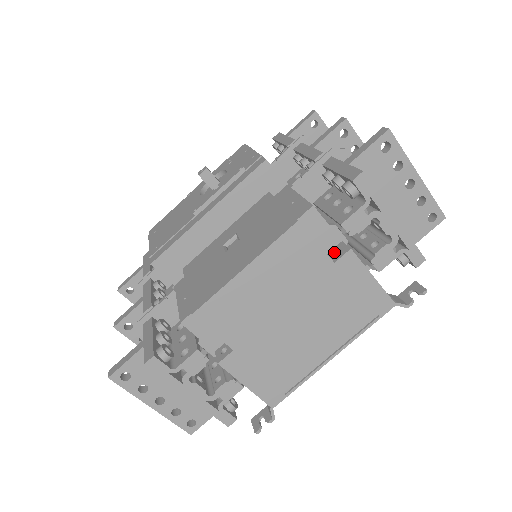
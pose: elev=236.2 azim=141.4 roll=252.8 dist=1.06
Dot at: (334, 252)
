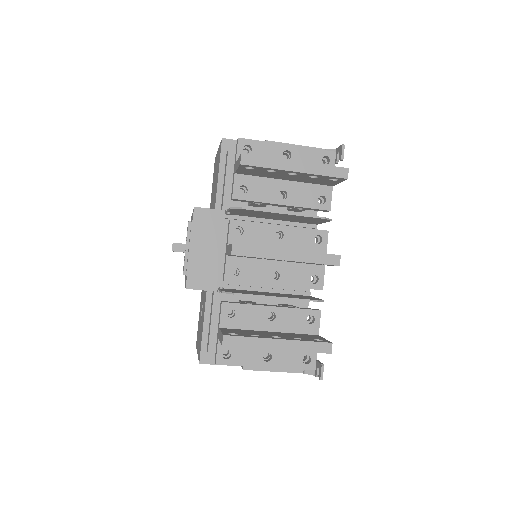
Dot at: occluded
